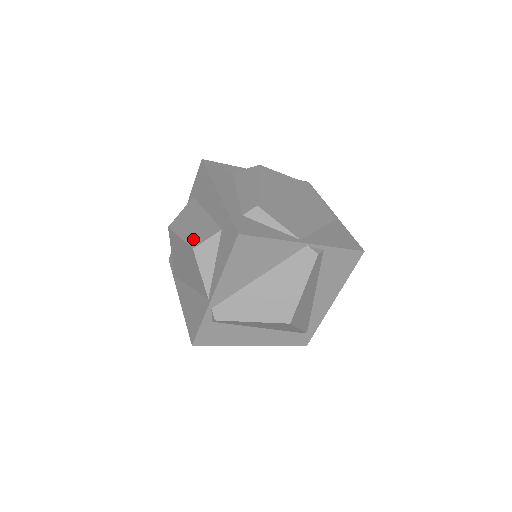
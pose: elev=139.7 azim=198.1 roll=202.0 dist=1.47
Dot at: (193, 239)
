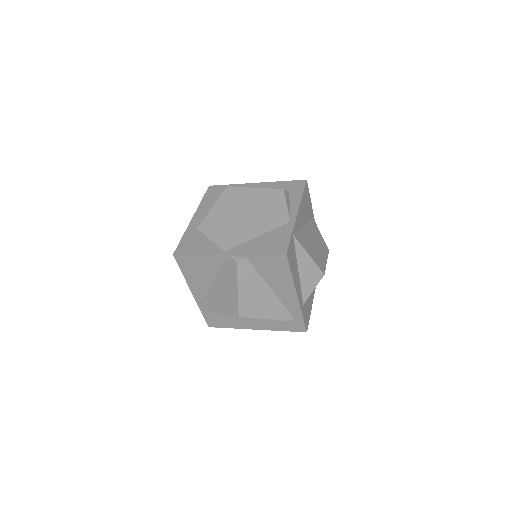
Dot at: occluded
